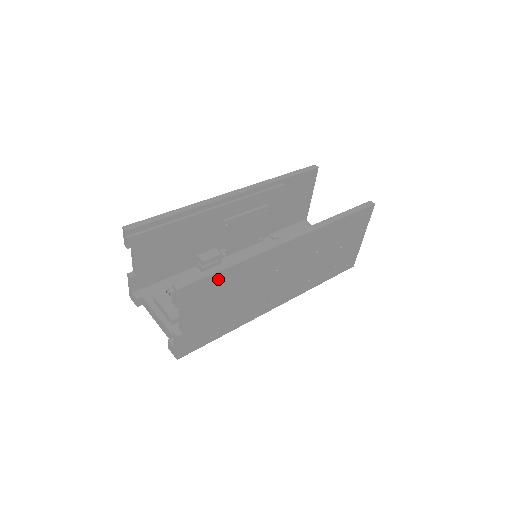
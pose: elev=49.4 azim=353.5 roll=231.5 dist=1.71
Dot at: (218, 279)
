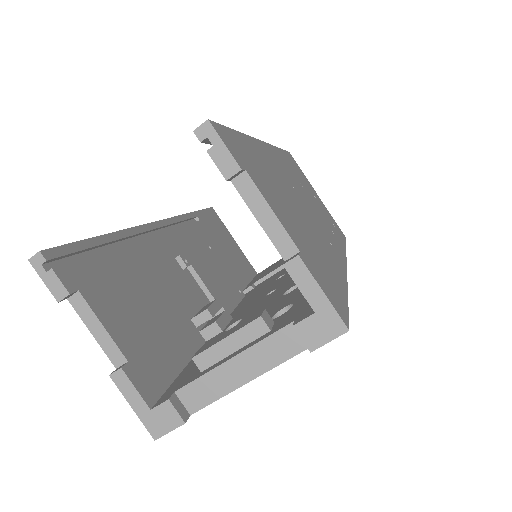
Dot at: (245, 148)
